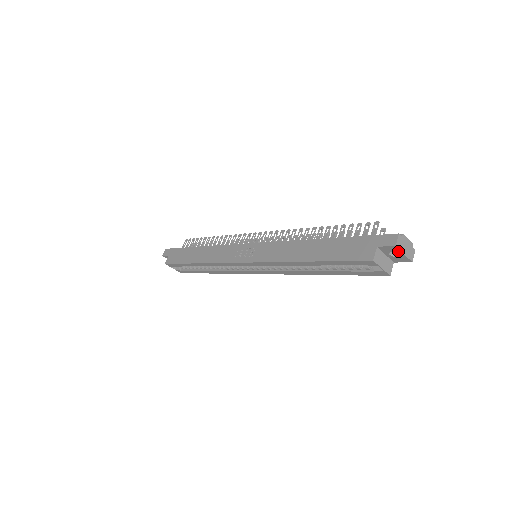
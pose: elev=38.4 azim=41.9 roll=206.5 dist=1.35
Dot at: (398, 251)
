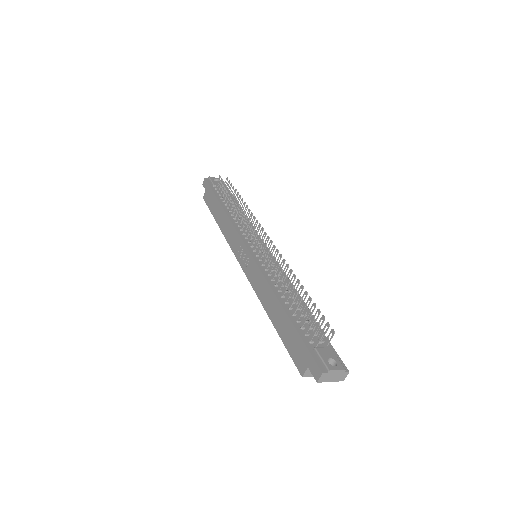
Dot at: (324, 380)
